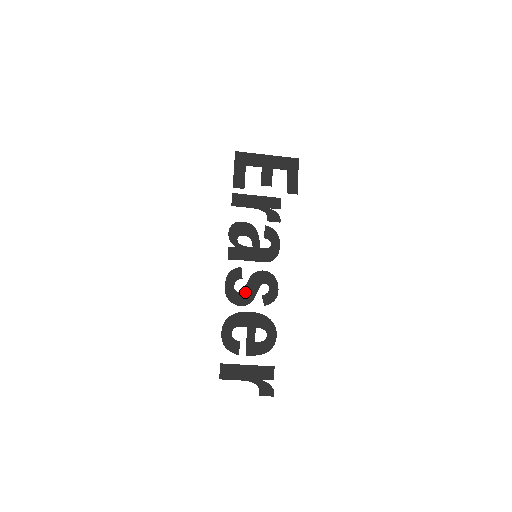
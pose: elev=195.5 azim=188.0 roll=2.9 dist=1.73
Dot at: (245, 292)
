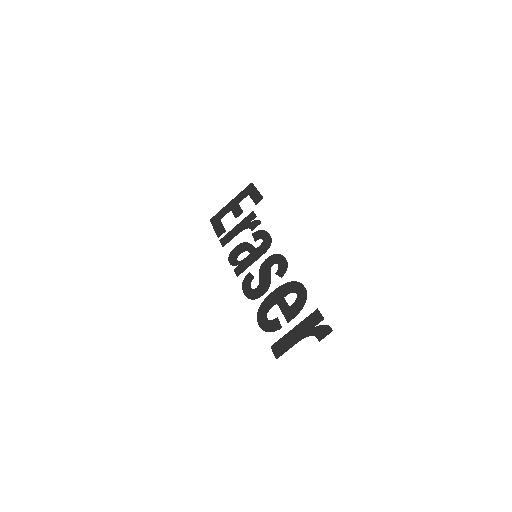
Dot at: (261, 283)
